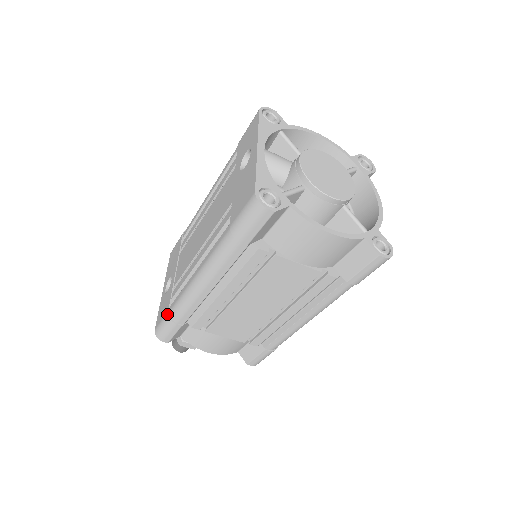
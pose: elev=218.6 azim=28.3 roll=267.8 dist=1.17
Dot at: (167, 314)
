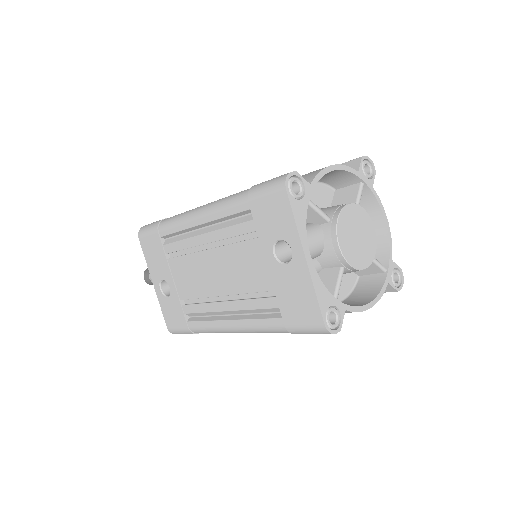
Dot at: (187, 329)
